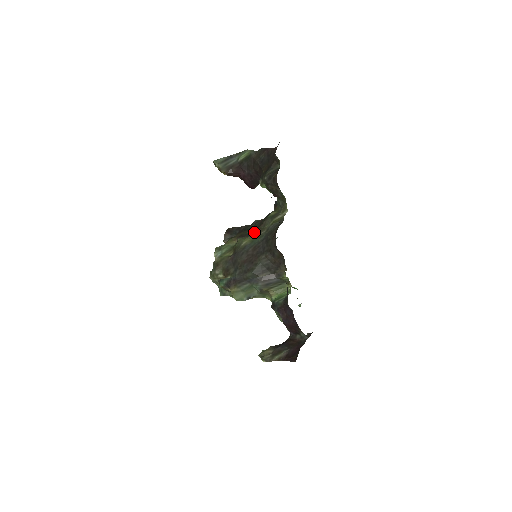
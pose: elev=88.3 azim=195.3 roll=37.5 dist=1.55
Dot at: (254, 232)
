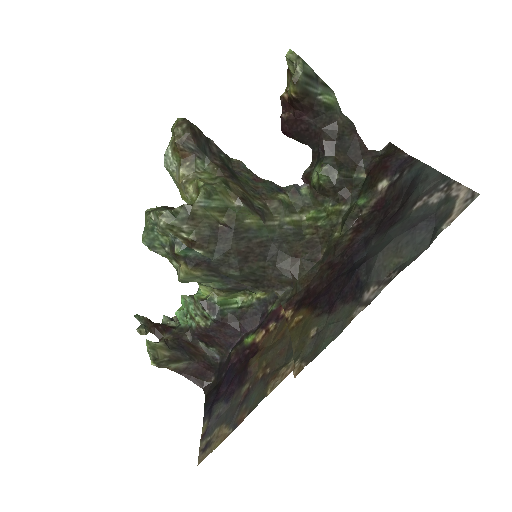
Dot at: (263, 211)
